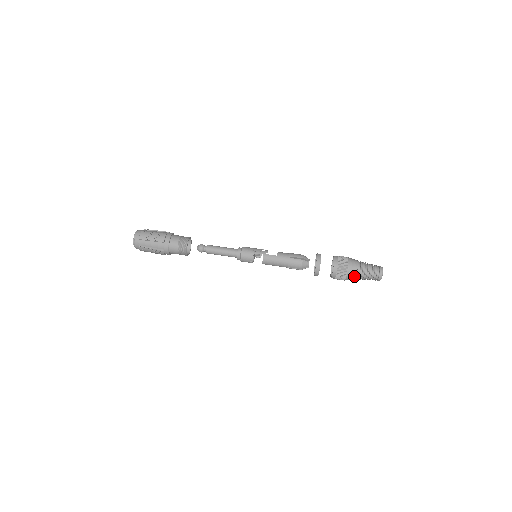
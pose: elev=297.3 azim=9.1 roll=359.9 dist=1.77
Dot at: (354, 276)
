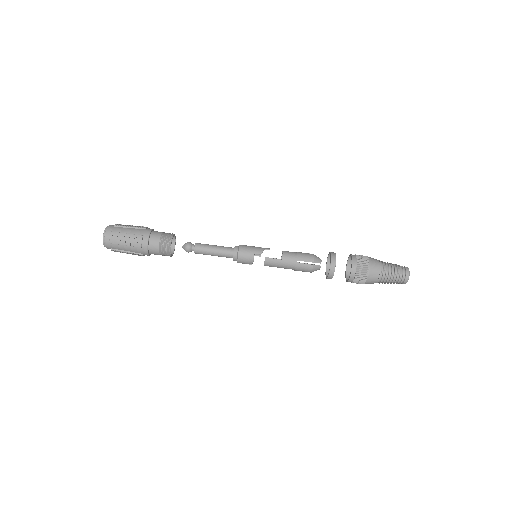
Dot at: (374, 282)
